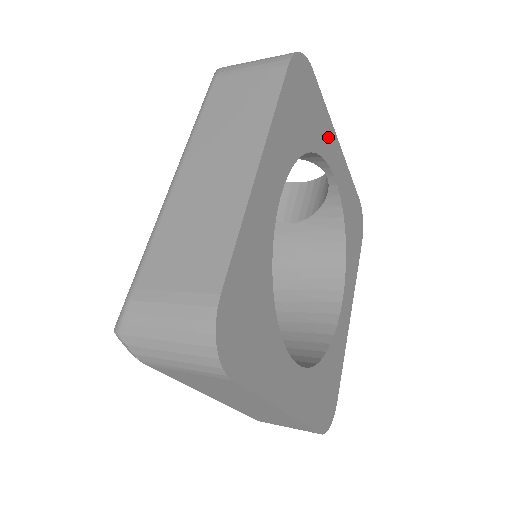
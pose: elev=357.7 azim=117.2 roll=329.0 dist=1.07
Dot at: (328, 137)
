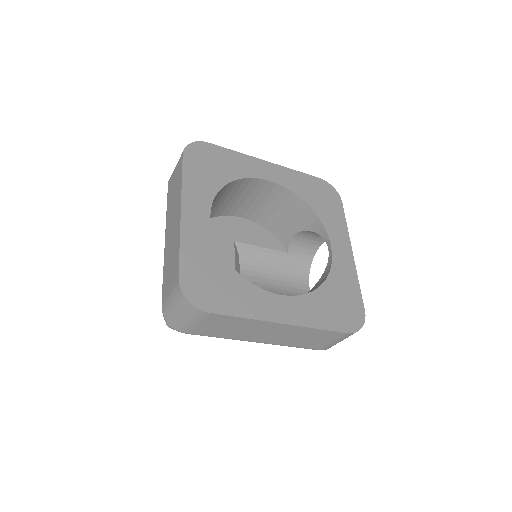
Dot at: (339, 231)
